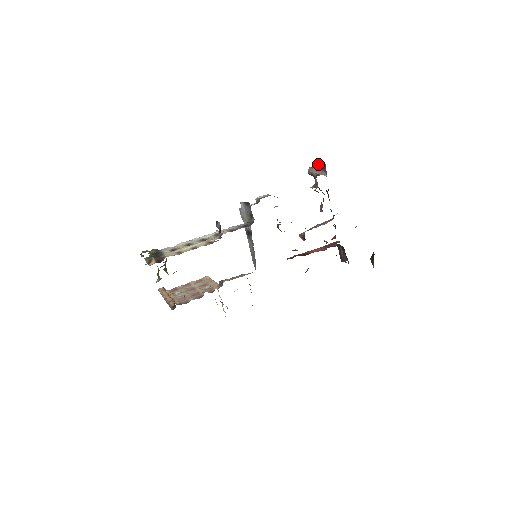
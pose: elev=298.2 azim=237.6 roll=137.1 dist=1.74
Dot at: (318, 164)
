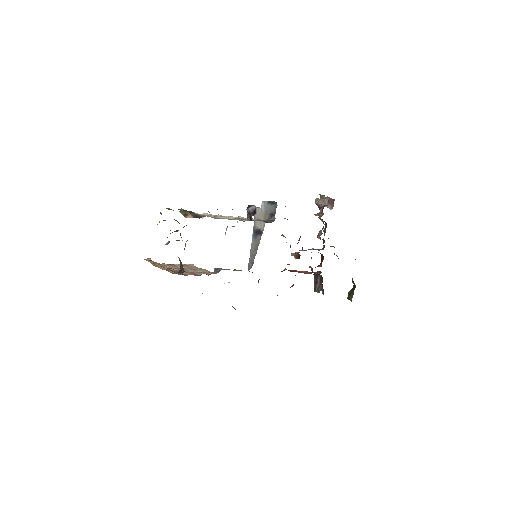
Dot at: (326, 197)
